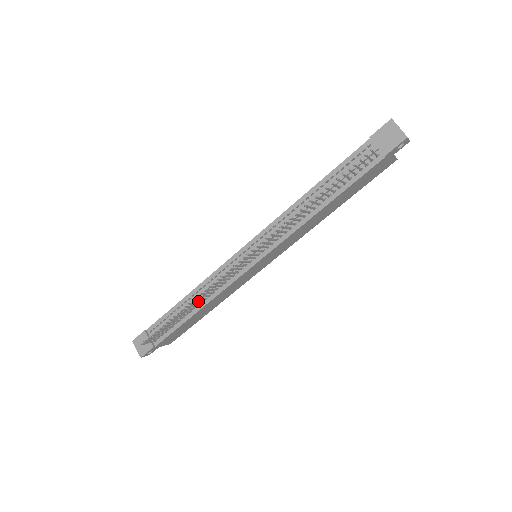
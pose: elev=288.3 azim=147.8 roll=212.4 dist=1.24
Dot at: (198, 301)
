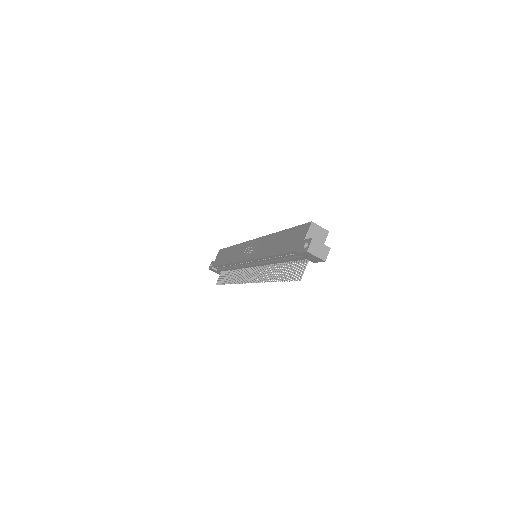
Dot at: occluded
